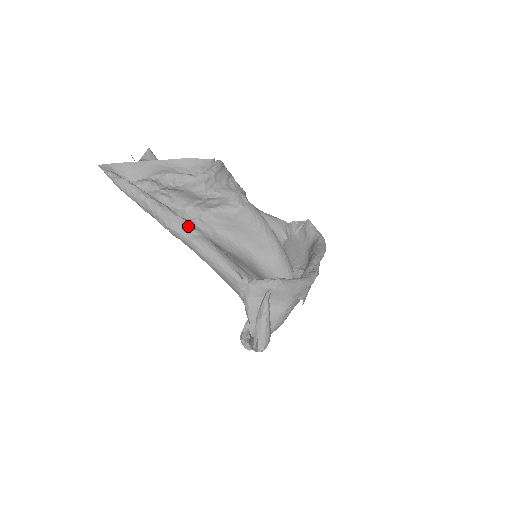
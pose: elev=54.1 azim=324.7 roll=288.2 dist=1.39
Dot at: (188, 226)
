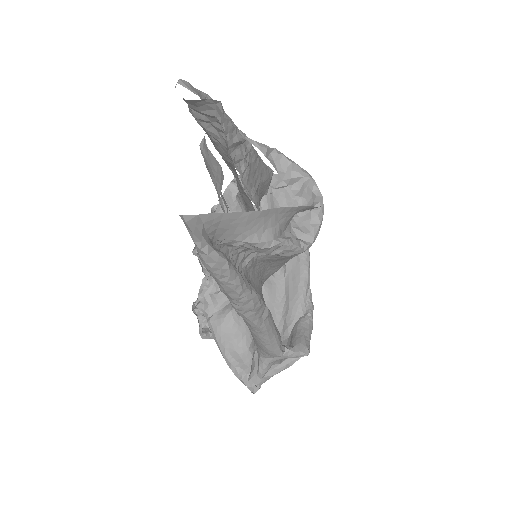
Dot at: (265, 311)
